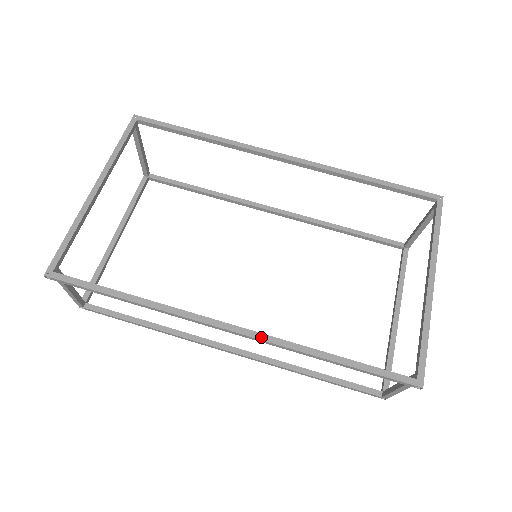
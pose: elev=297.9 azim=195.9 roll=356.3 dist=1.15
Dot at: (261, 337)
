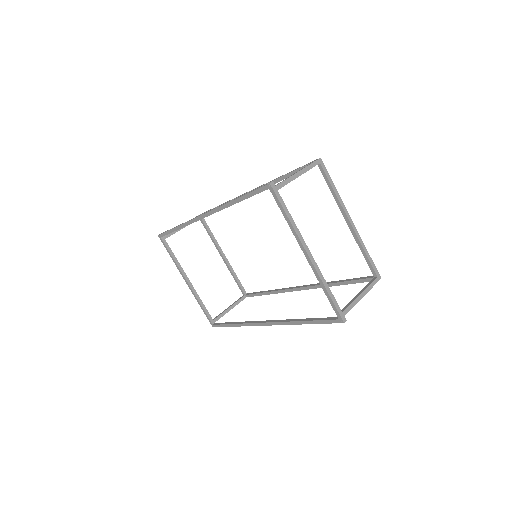
Dot at: (276, 324)
